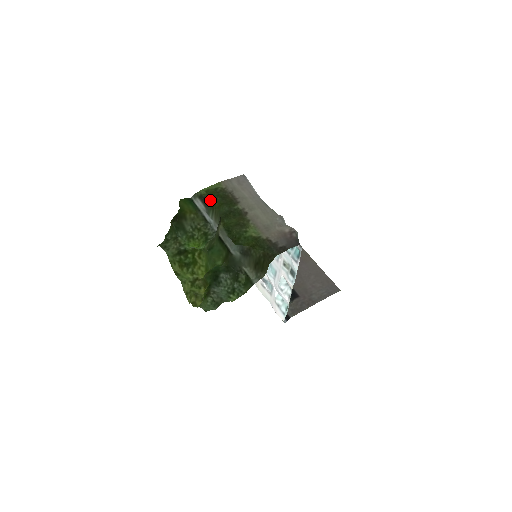
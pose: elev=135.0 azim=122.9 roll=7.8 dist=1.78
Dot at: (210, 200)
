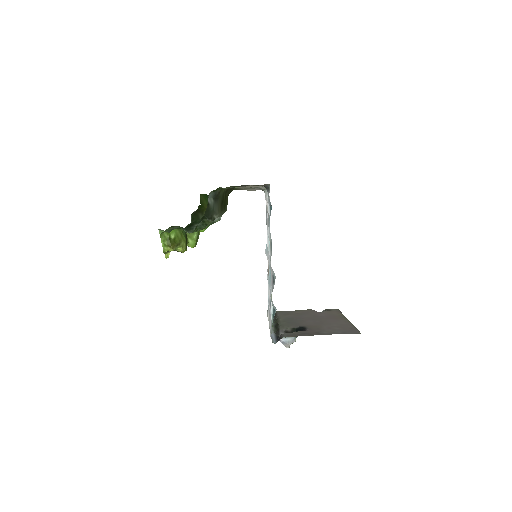
Dot at: occluded
